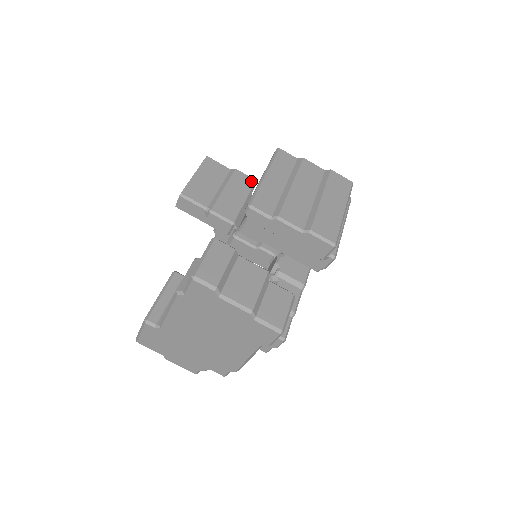
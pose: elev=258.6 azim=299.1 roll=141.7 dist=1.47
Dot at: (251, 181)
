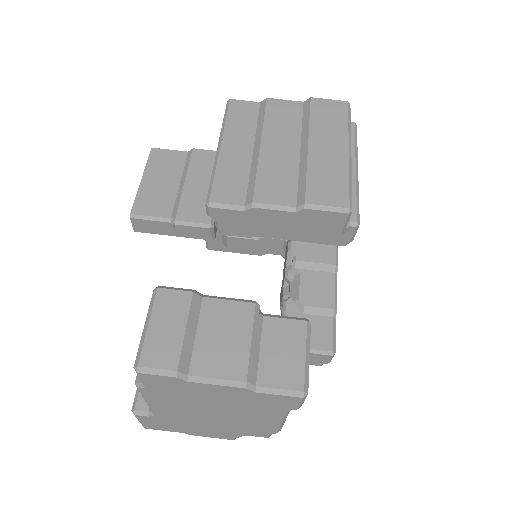
Dot at: occluded
